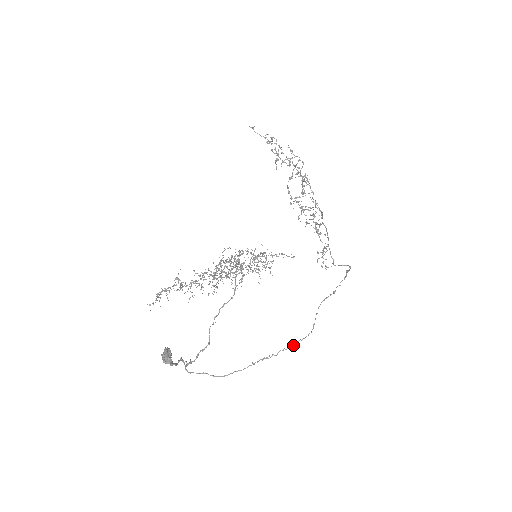
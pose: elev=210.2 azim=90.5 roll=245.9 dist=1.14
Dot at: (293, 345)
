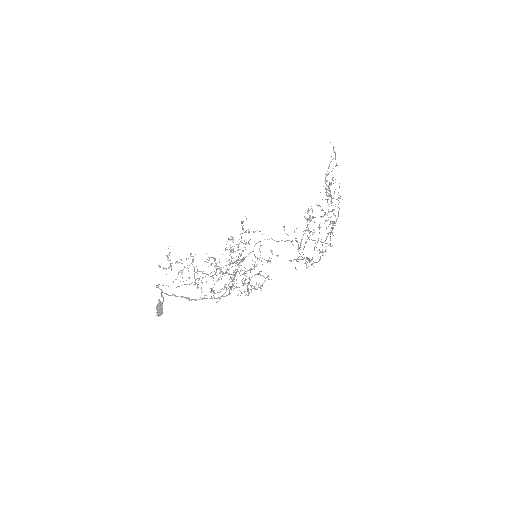
Dot at: (229, 264)
